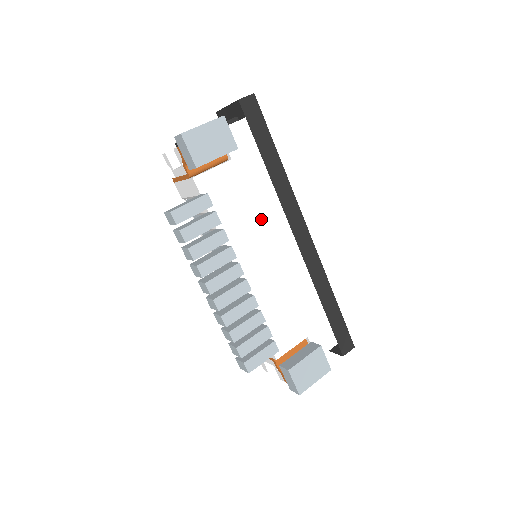
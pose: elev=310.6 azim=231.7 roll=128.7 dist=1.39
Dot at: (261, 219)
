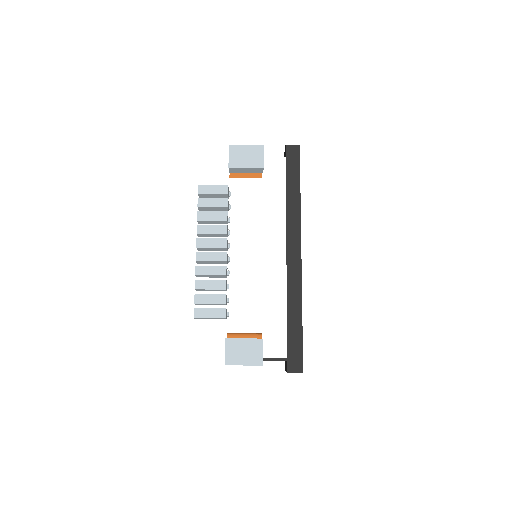
Dot at: (265, 225)
